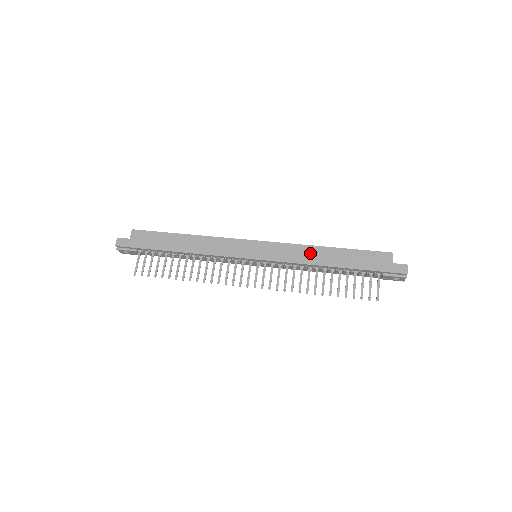
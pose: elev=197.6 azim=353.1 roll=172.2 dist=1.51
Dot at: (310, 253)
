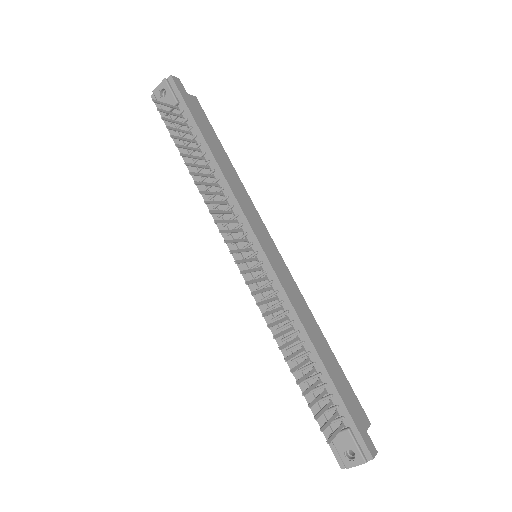
Dot at: (309, 318)
